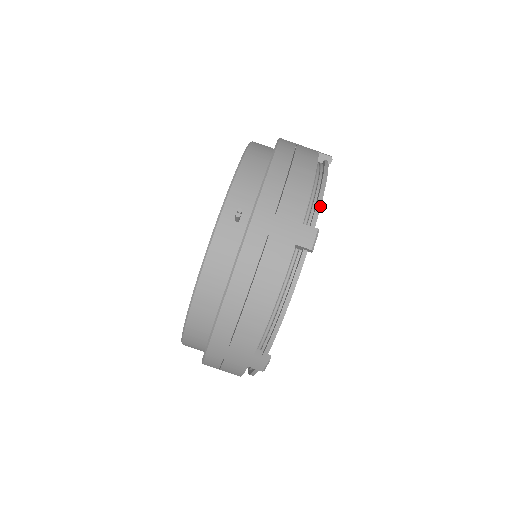
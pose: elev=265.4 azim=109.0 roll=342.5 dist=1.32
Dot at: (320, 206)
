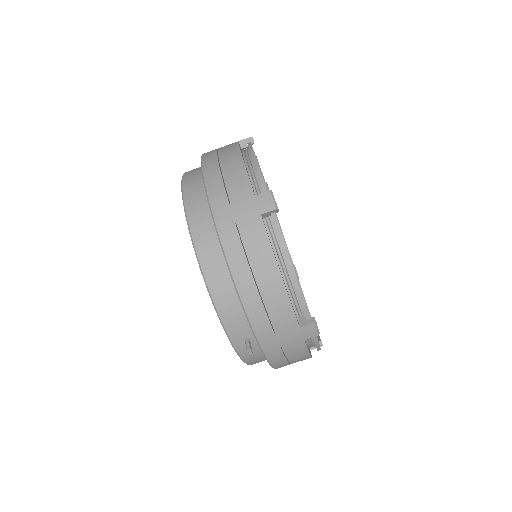
Dot at: (304, 301)
